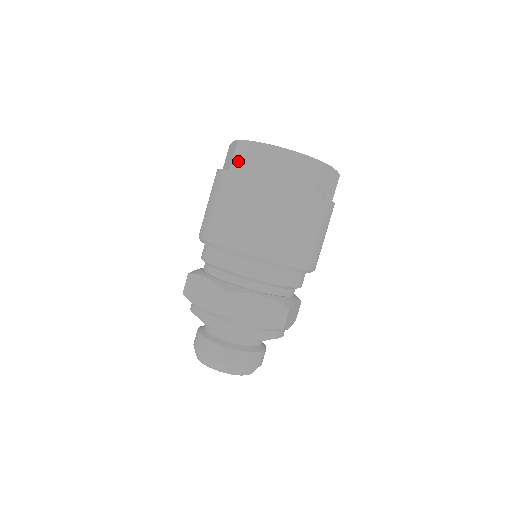
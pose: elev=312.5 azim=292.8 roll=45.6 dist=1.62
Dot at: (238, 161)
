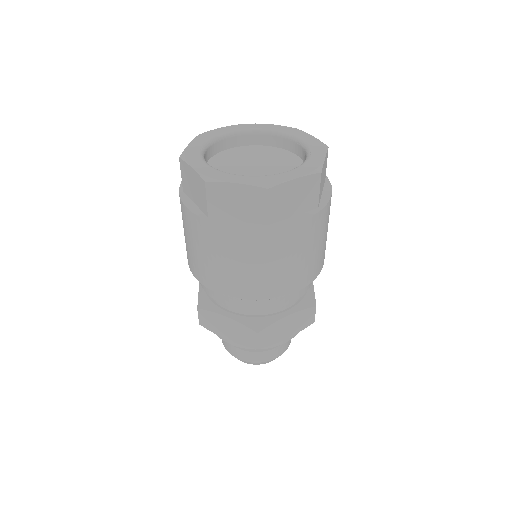
Dot at: (216, 207)
